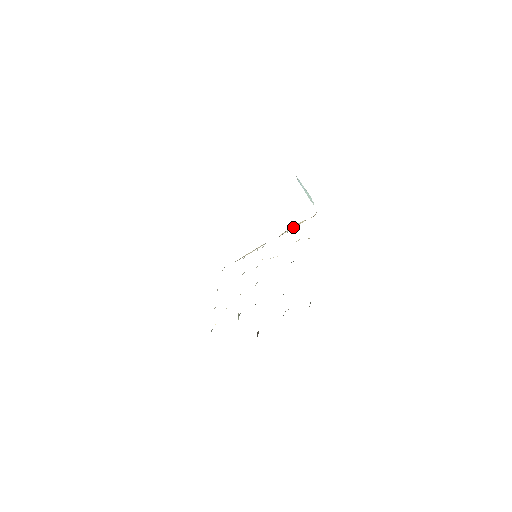
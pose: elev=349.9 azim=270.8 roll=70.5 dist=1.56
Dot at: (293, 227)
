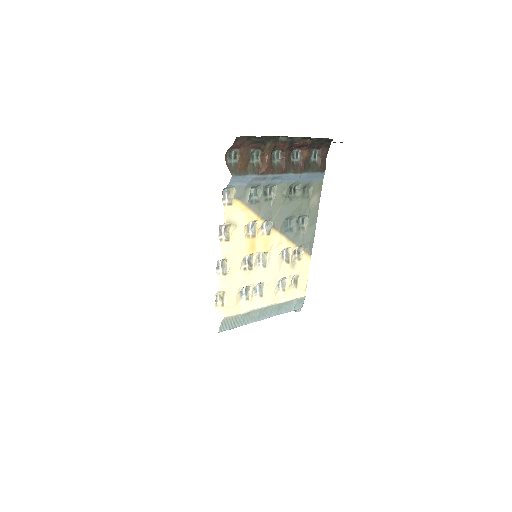
Dot at: (287, 297)
